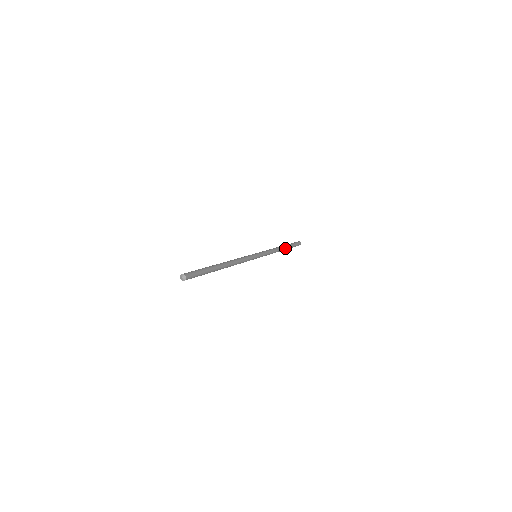
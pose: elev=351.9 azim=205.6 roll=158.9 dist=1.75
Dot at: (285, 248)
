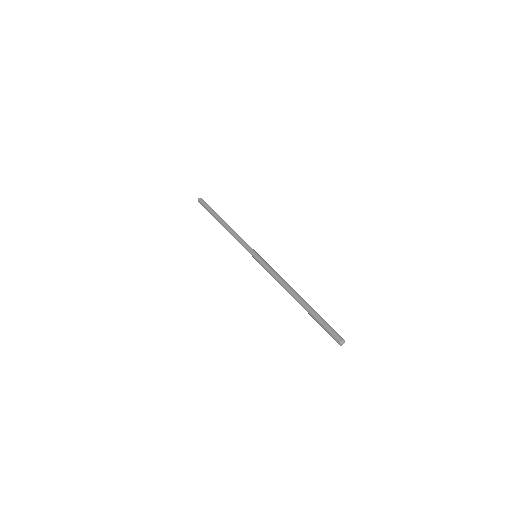
Dot at: (222, 219)
